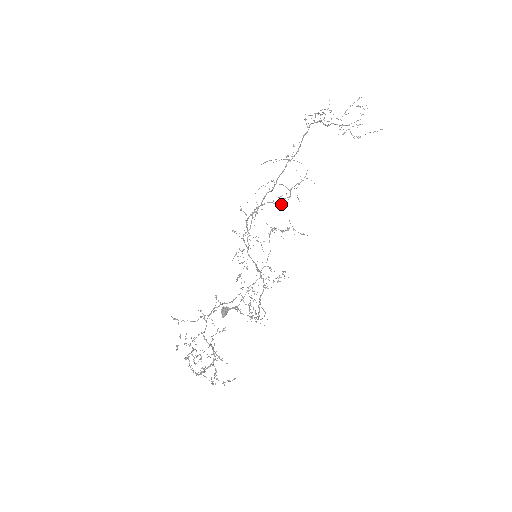
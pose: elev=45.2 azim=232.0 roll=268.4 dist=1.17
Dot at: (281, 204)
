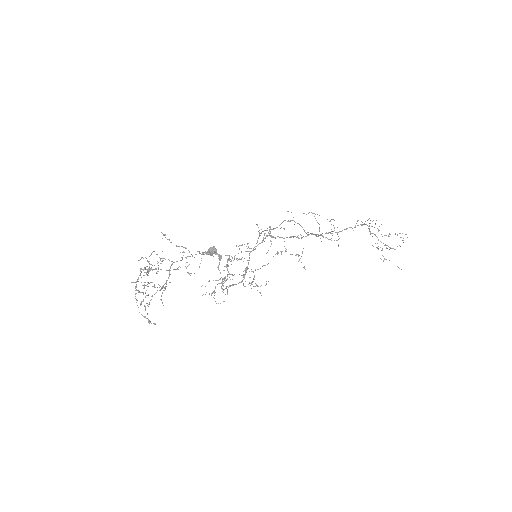
Dot at: (308, 234)
